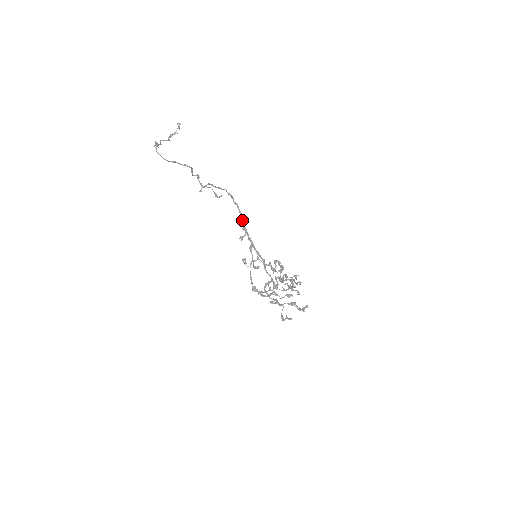
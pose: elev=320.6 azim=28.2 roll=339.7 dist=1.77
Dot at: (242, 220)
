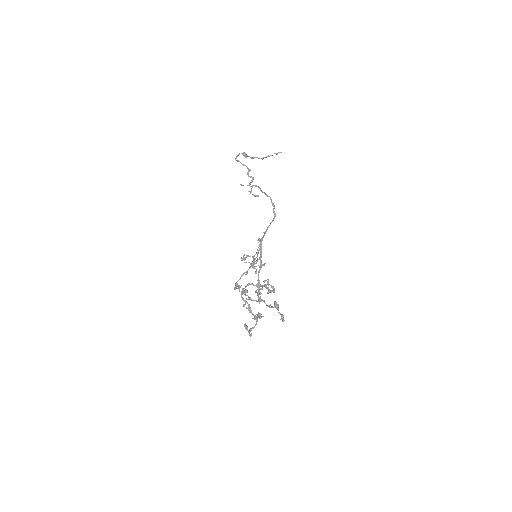
Dot at: occluded
